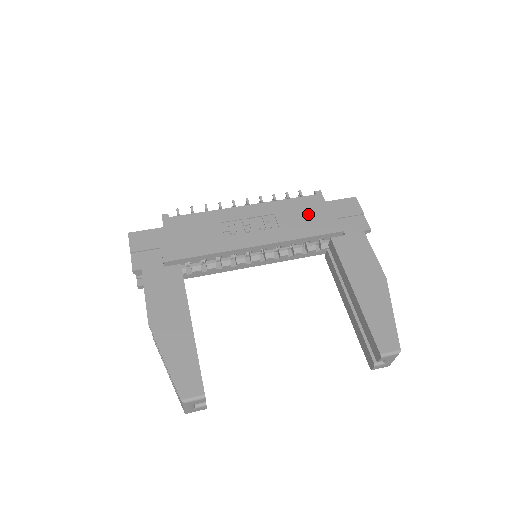
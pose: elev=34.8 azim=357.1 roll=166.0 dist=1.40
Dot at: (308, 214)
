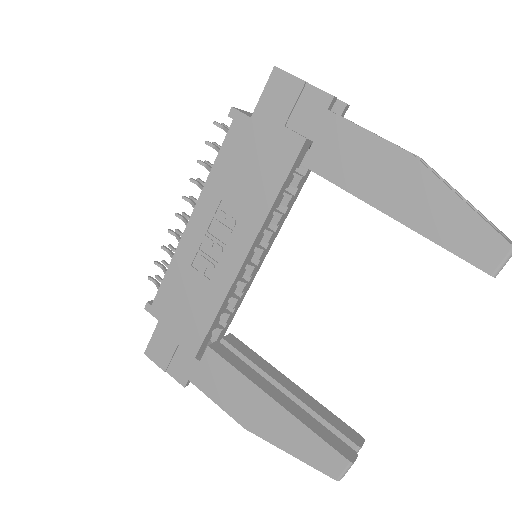
Dot at: (250, 160)
